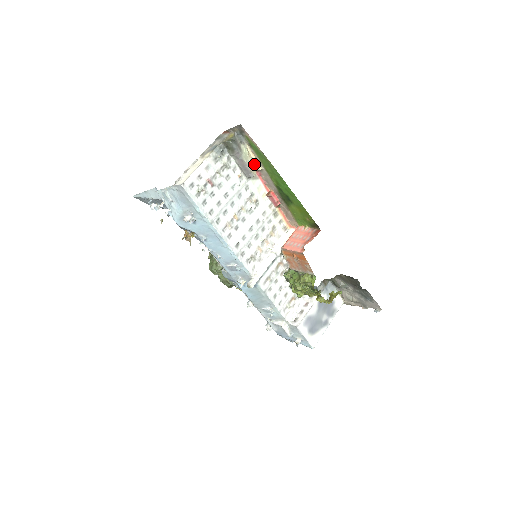
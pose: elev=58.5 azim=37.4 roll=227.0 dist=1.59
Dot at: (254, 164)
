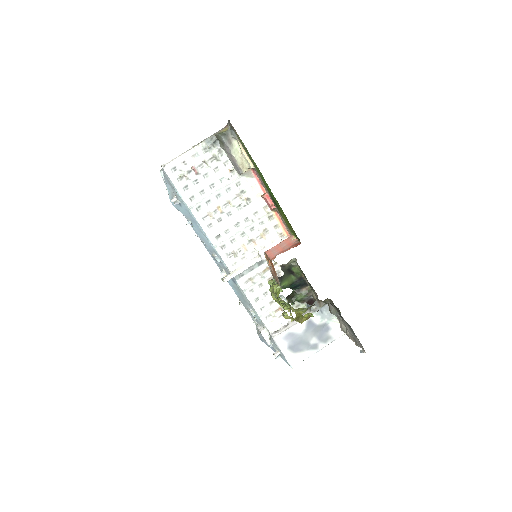
Dot at: (247, 161)
